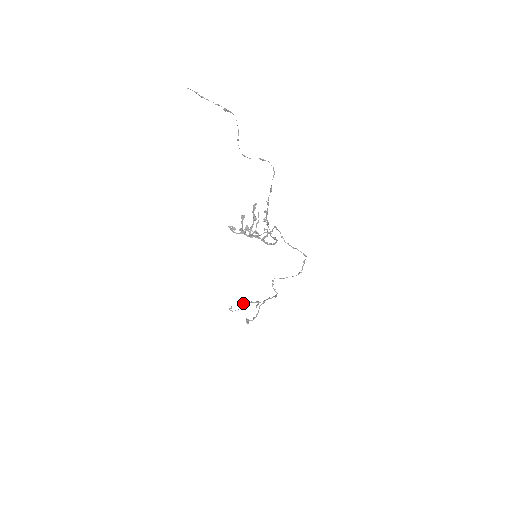
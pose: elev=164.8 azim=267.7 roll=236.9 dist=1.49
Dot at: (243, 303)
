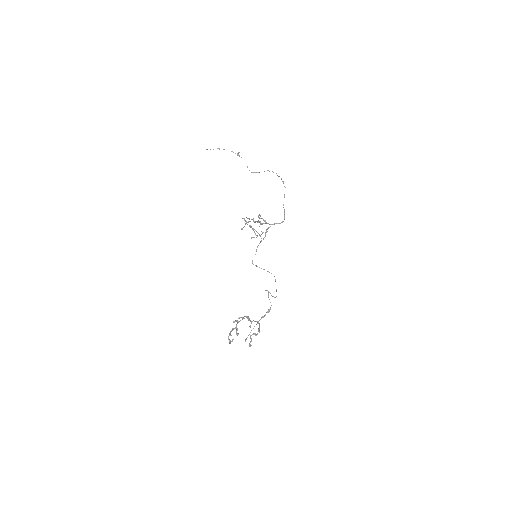
Dot at: (237, 329)
